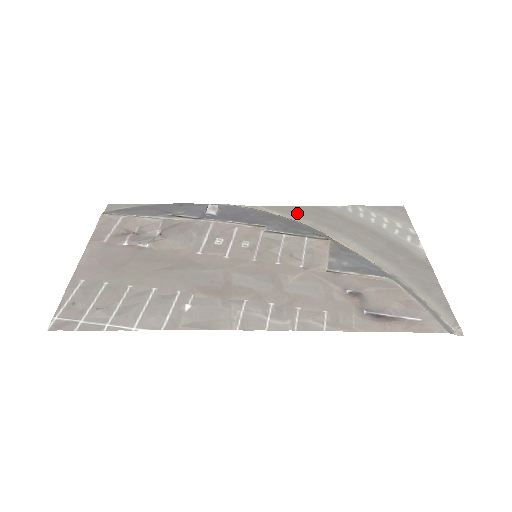
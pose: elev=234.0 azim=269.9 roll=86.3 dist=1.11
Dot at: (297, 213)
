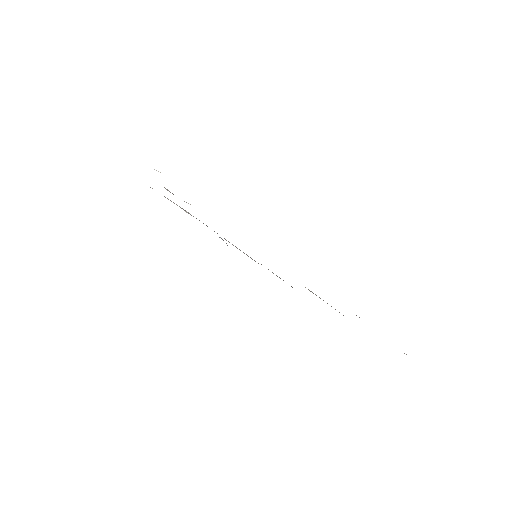
Dot at: occluded
